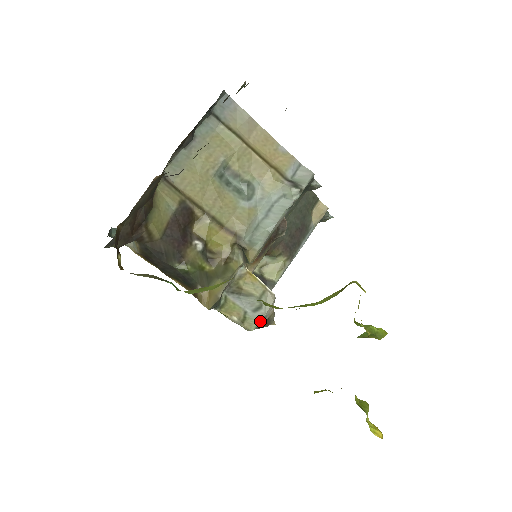
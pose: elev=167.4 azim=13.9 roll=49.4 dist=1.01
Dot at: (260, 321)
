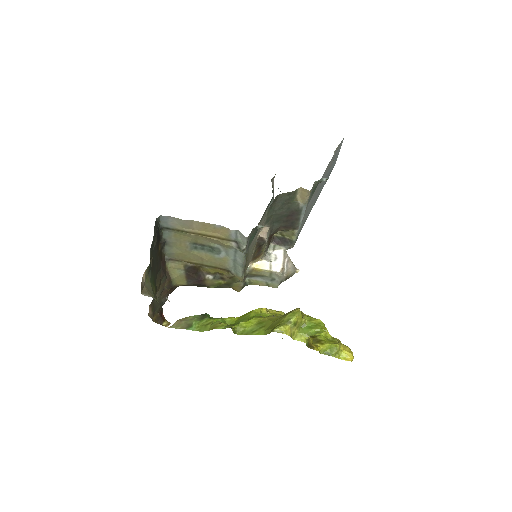
Dot at: (278, 284)
